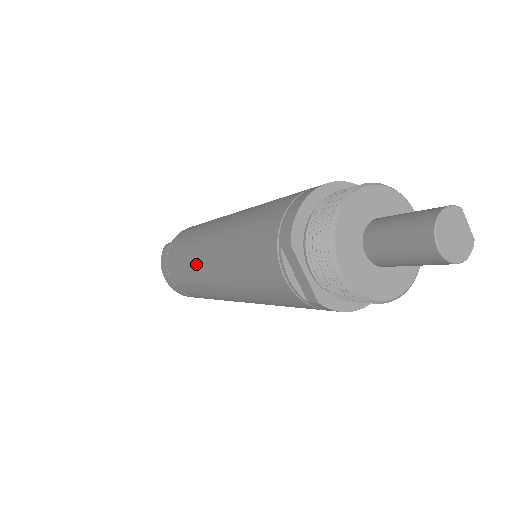
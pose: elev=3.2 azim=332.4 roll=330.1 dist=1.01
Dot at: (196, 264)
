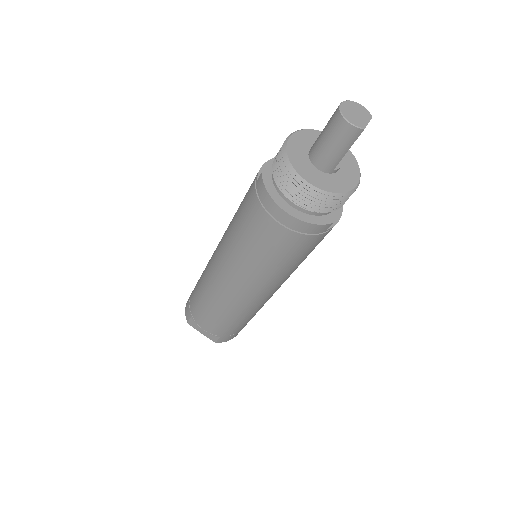
Dot at: occluded
